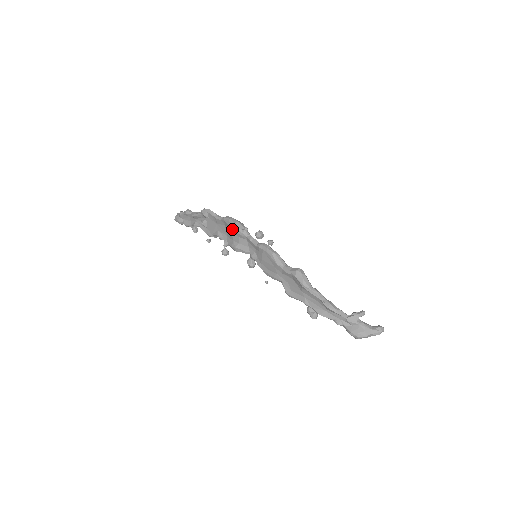
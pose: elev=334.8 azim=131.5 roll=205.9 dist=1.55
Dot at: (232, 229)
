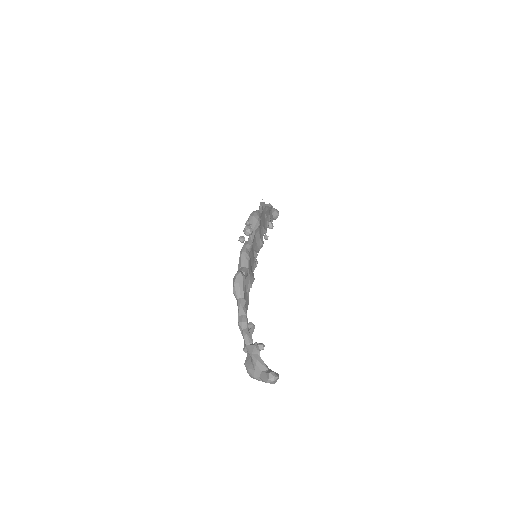
Dot at: occluded
